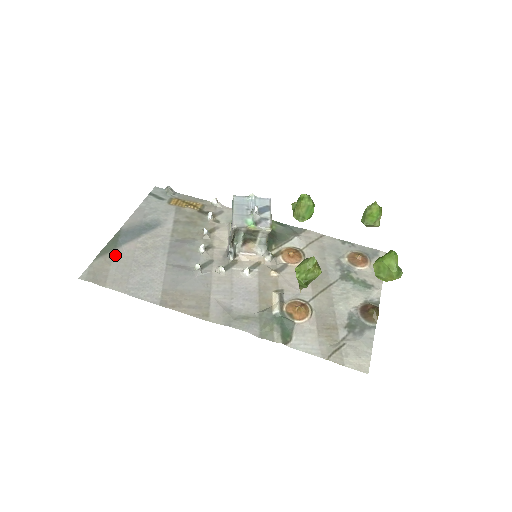
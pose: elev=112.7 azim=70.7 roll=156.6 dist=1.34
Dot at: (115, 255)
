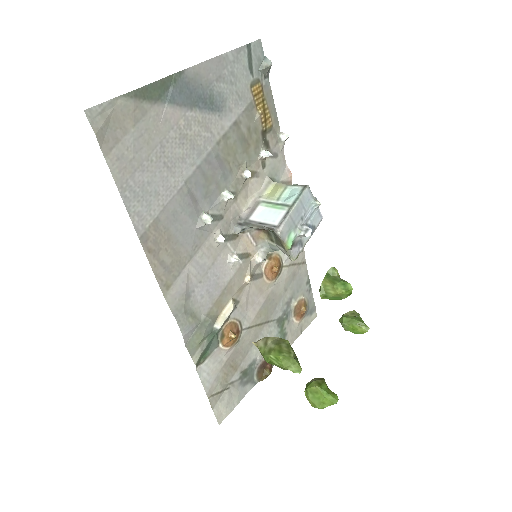
Dot at: (150, 113)
